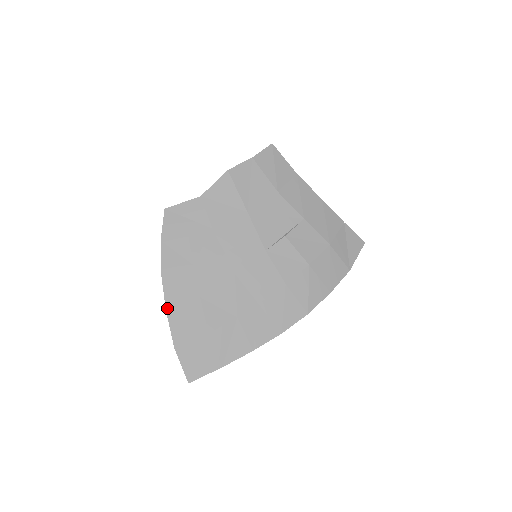
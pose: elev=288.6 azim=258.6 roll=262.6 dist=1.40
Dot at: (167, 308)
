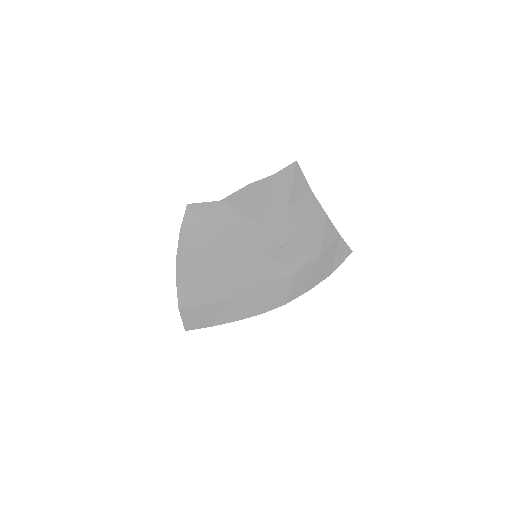
Dot at: (177, 281)
